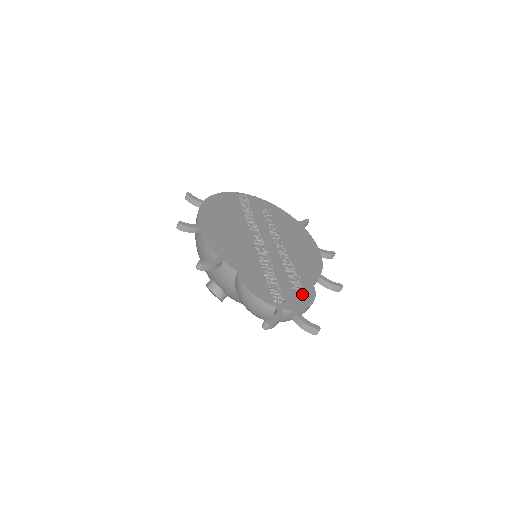
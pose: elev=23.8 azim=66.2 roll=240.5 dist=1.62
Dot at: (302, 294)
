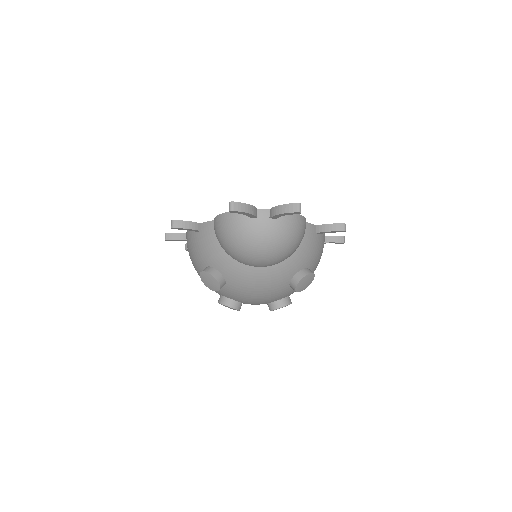
Dot at: occluded
